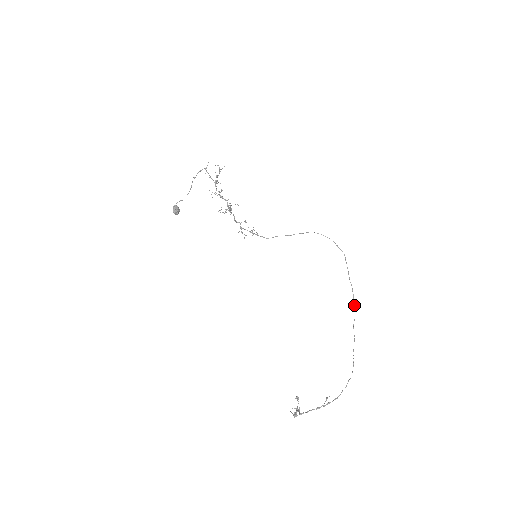
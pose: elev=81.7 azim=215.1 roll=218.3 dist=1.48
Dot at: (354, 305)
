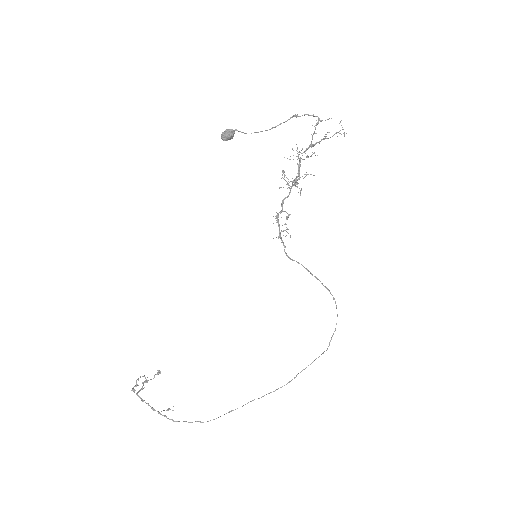
Dot at: occluded
